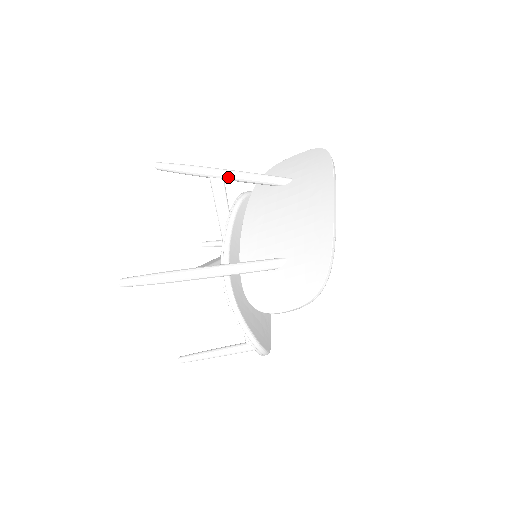
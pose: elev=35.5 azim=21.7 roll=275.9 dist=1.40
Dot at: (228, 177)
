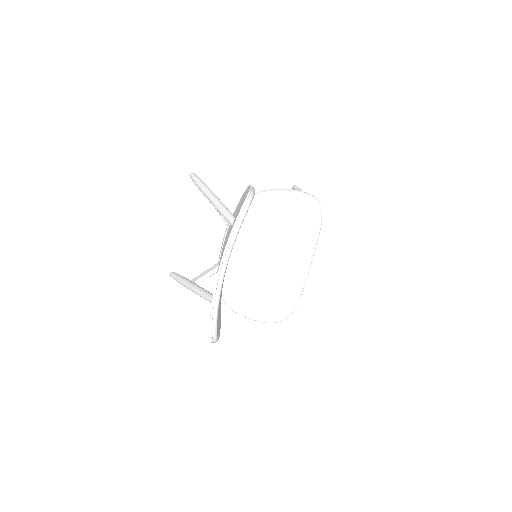
Dot at: occluded
